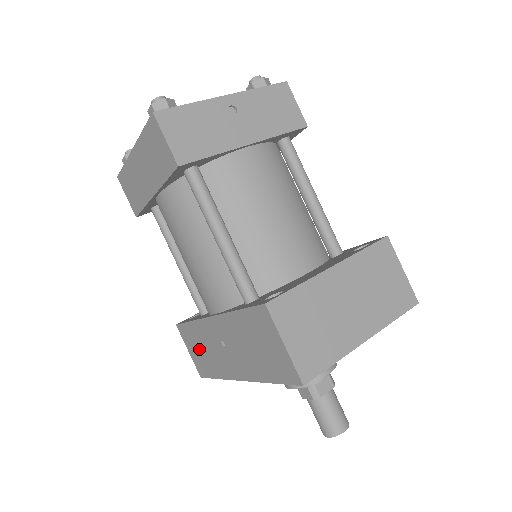
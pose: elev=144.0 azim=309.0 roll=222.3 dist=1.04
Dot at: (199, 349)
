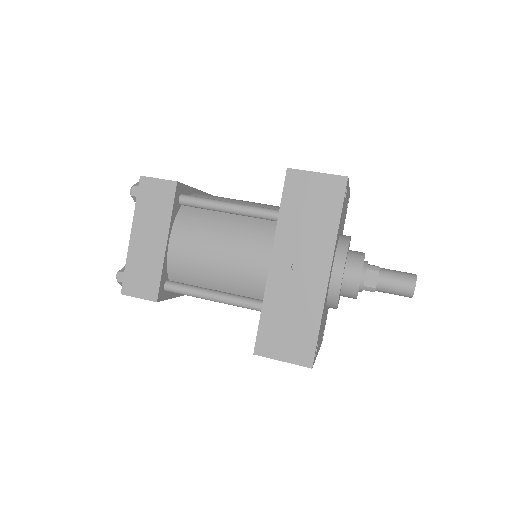
Dot at: (287, 328)
